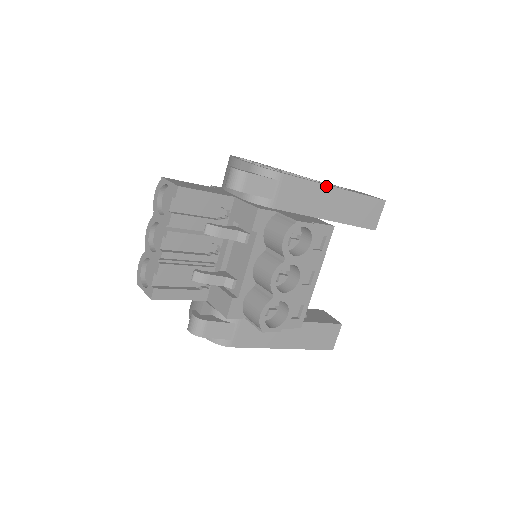
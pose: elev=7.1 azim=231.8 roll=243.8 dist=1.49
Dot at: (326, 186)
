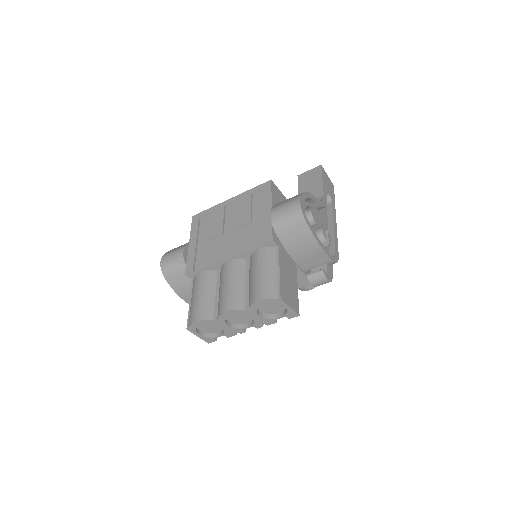
Dot at: (336, 226)
